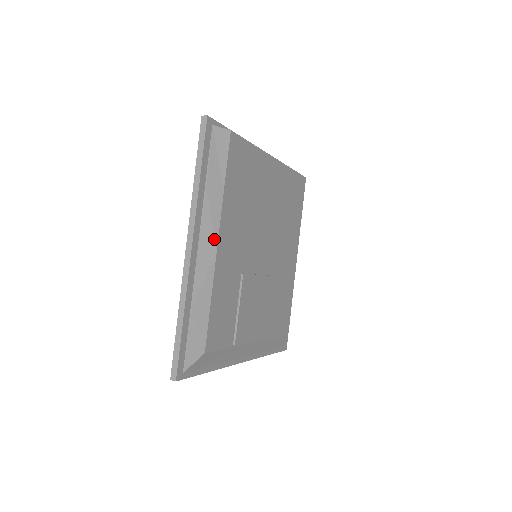
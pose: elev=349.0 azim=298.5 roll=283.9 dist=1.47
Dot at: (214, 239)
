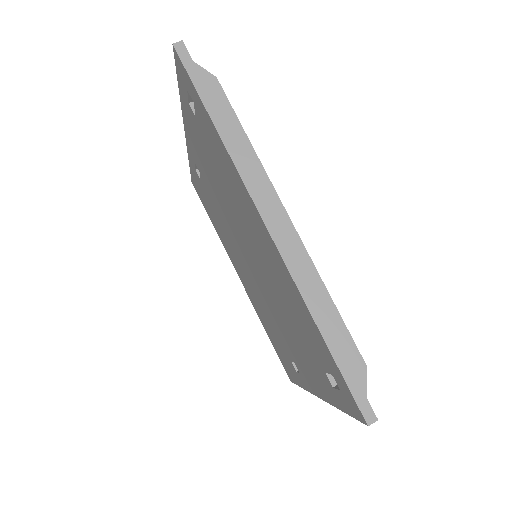
Dot at: occluded
